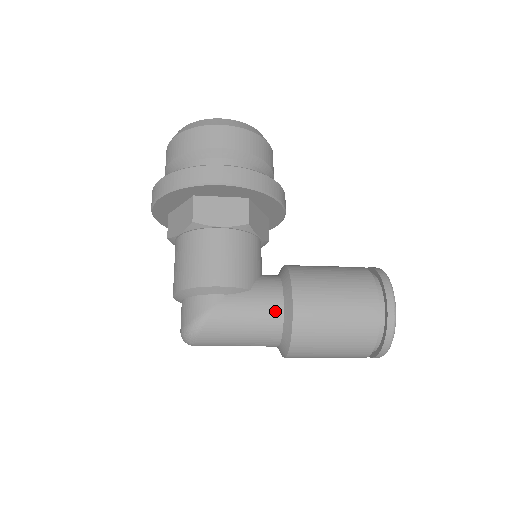
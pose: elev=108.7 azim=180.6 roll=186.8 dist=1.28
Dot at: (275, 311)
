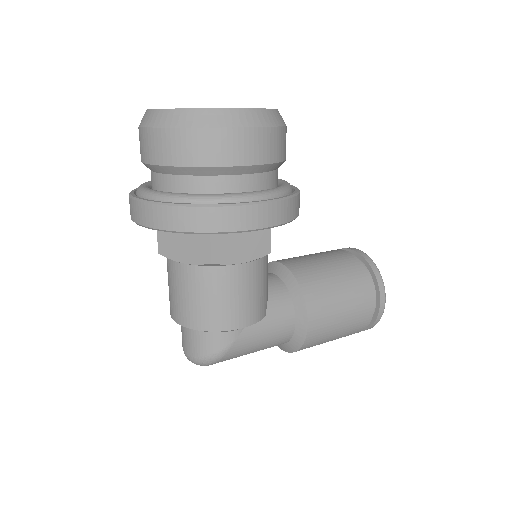
Dot at: (287, 331)
